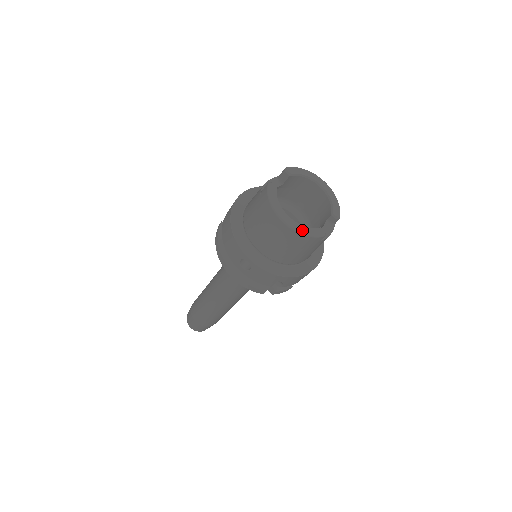
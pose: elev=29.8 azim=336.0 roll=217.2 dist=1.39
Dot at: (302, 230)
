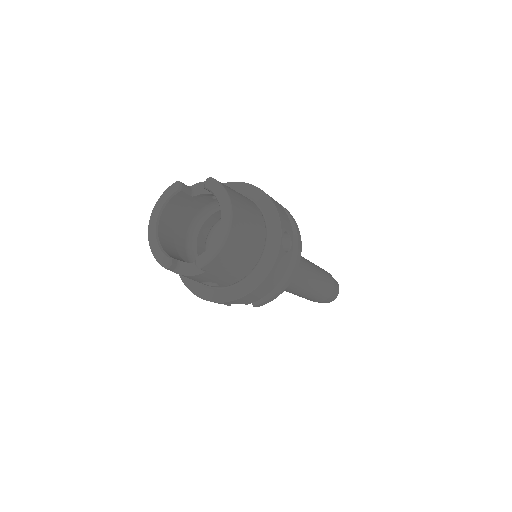
Dot at: (152, 244)
